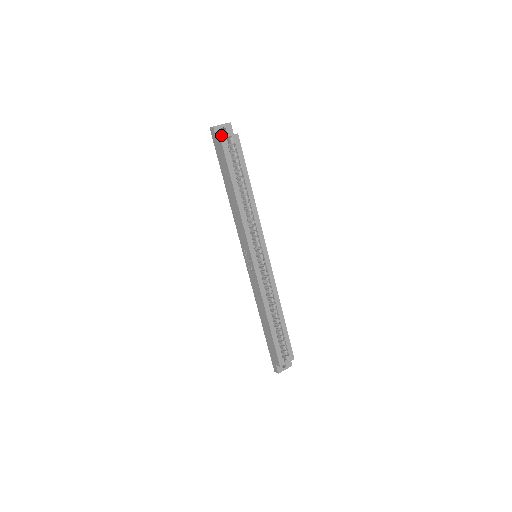
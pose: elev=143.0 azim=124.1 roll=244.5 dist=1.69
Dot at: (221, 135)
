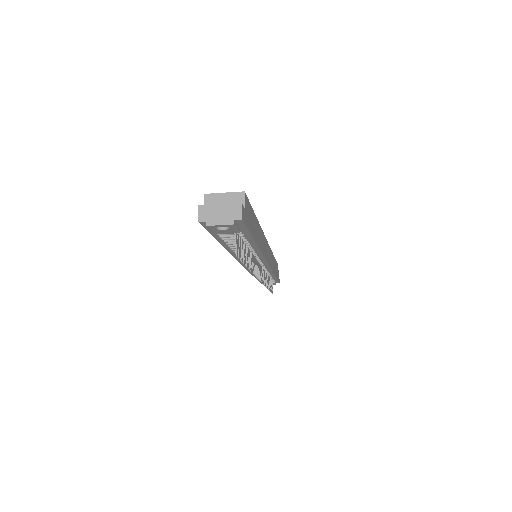
Dot at: occluded
